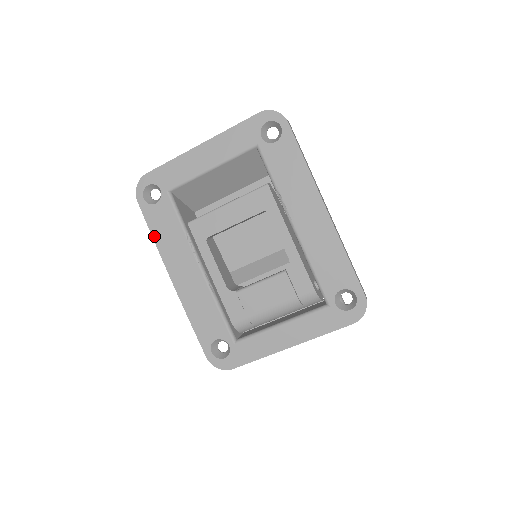
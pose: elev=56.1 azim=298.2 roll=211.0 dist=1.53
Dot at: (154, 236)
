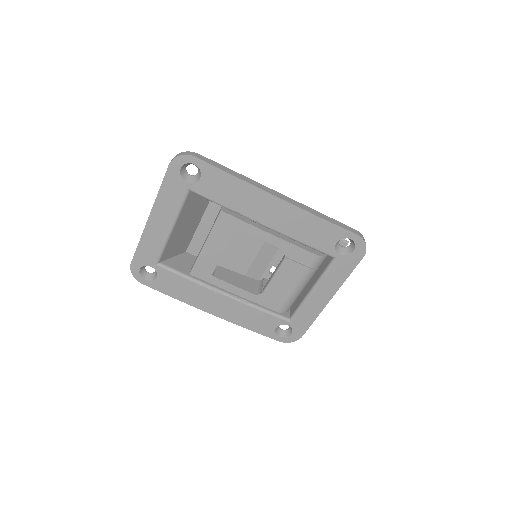
Dot at: (176, 297)
